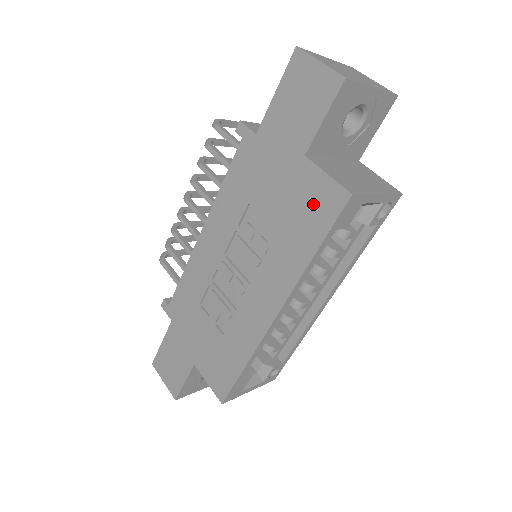
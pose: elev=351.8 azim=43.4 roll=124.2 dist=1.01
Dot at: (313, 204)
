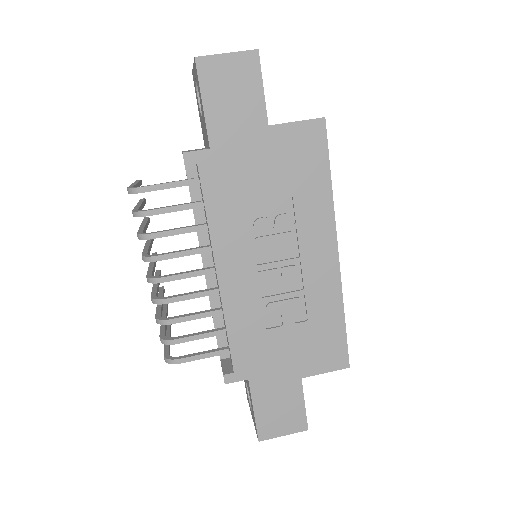
Dot at: (303, 150)
